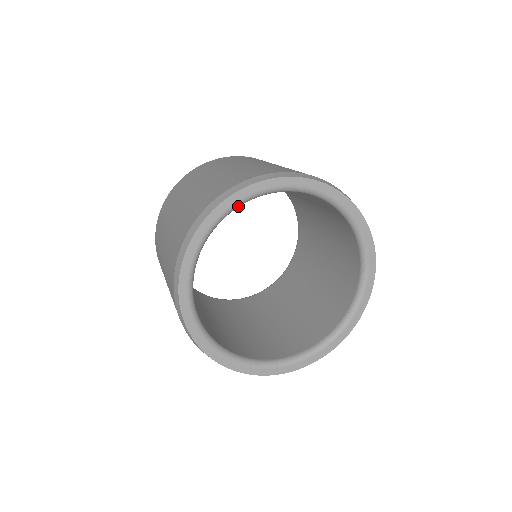
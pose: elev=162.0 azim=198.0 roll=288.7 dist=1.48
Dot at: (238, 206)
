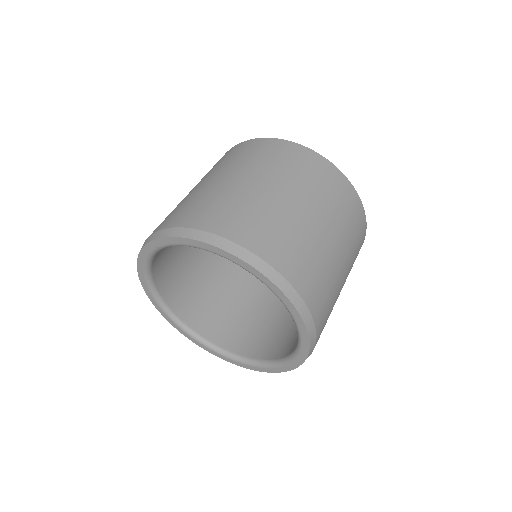
Dot at: (192, 246)
